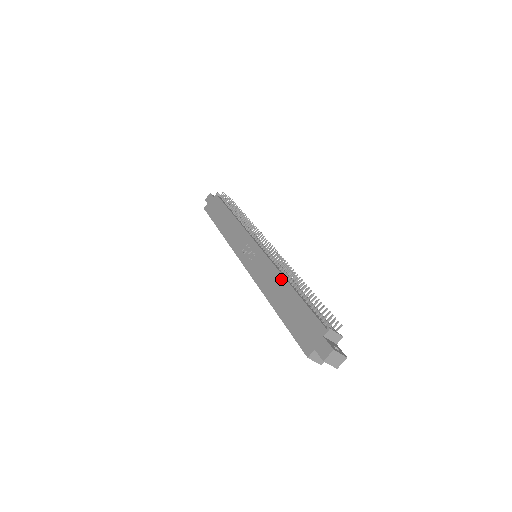
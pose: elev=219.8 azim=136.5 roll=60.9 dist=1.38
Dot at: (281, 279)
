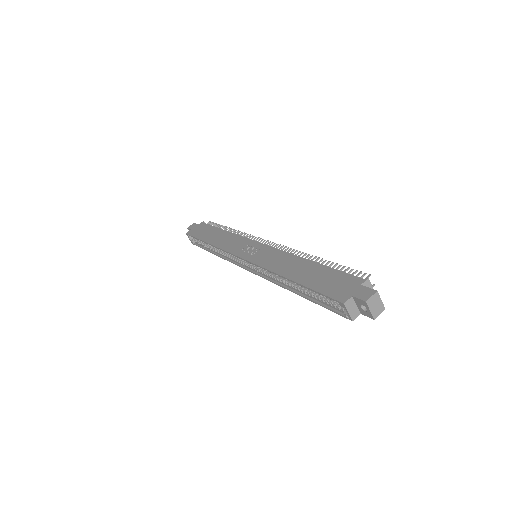
Dot at: (297, 258)
